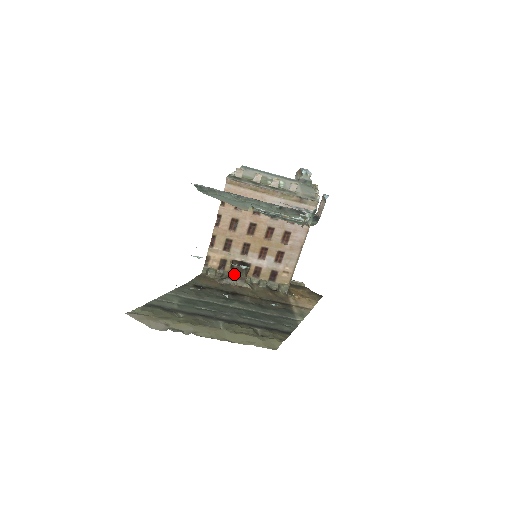
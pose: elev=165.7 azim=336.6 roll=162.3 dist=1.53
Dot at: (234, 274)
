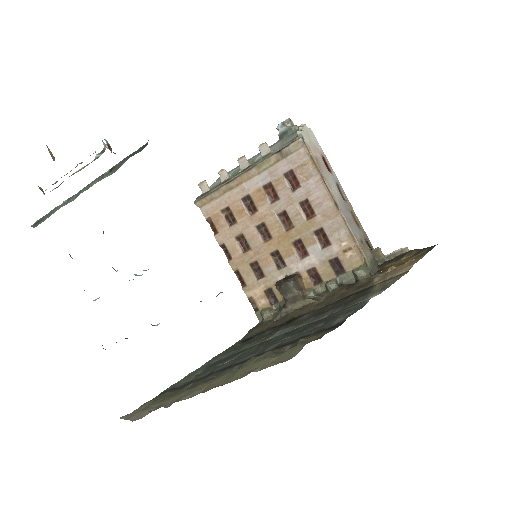
Dot at: (284, 298)
